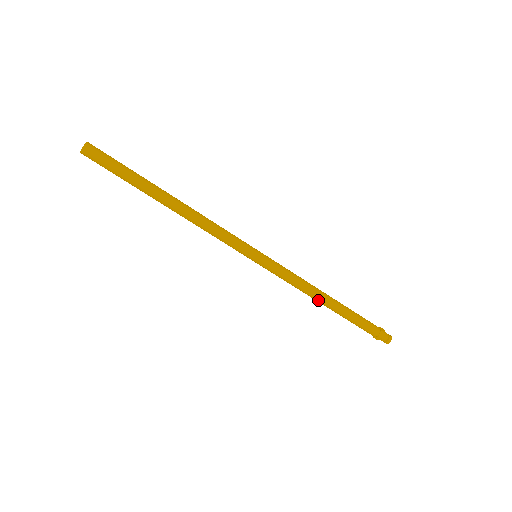
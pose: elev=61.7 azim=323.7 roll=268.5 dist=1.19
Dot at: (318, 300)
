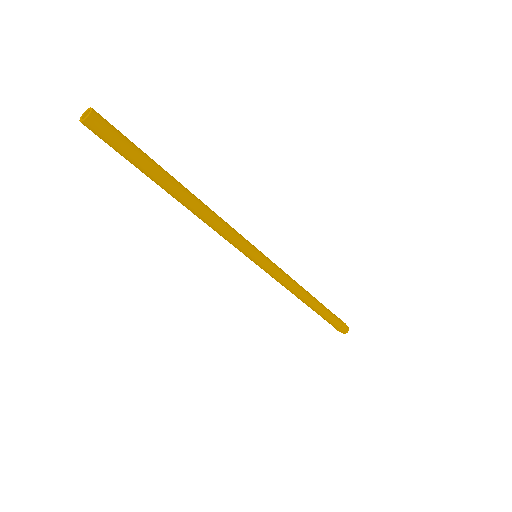
Dot at: (303, 298)
